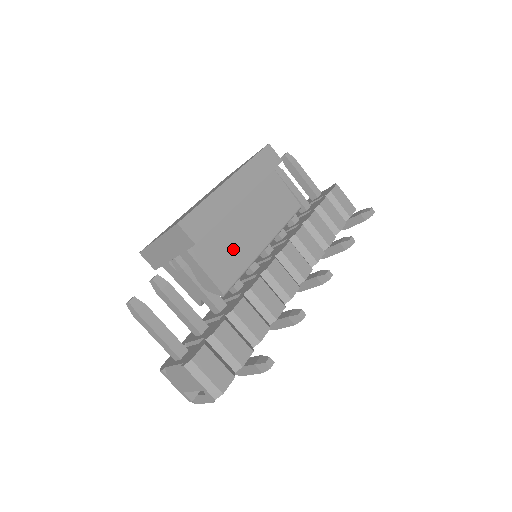
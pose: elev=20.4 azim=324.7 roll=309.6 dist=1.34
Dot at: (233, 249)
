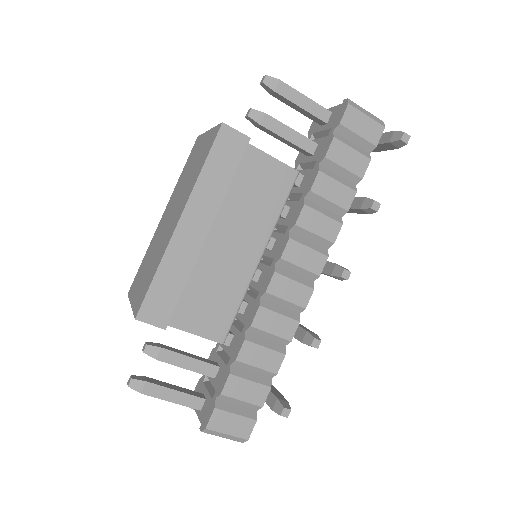
Dot at: (218, 288)
